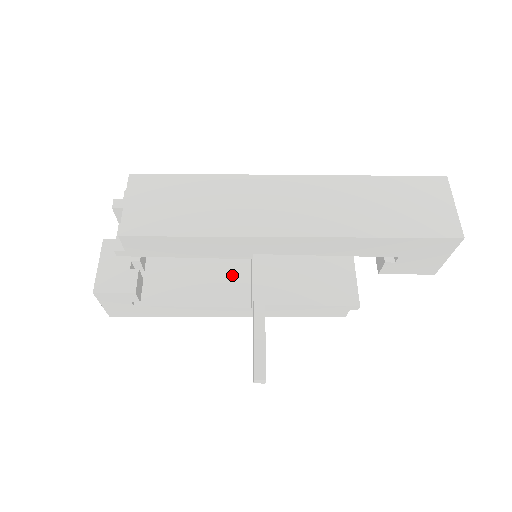
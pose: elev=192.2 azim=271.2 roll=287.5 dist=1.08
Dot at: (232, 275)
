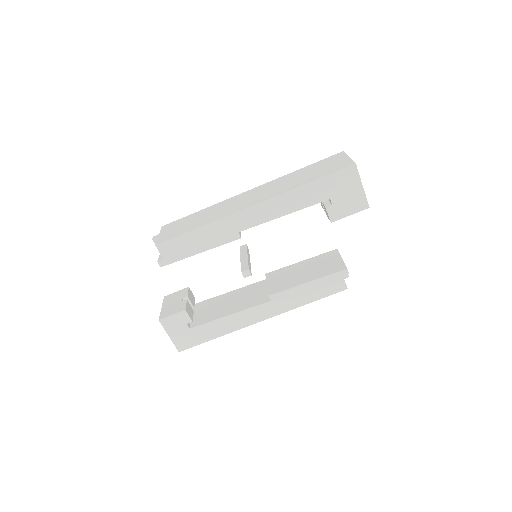
Dot at: (255, 291)
